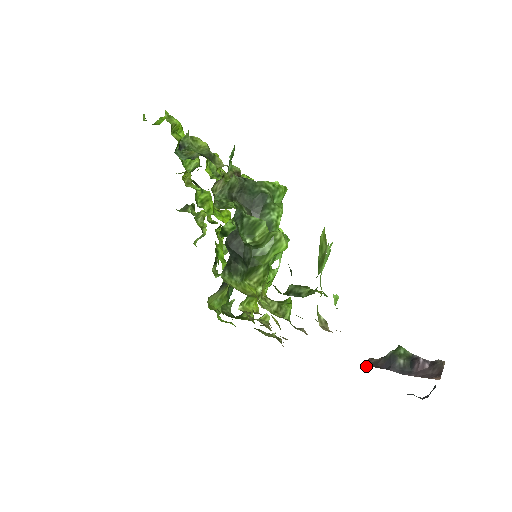
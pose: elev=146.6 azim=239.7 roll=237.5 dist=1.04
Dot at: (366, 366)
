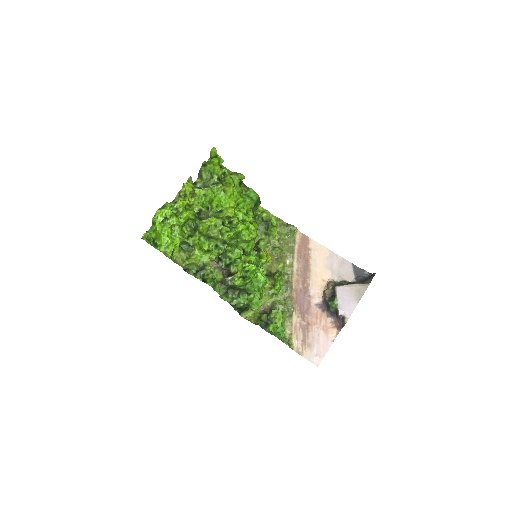
Dot at: (327, 286)
